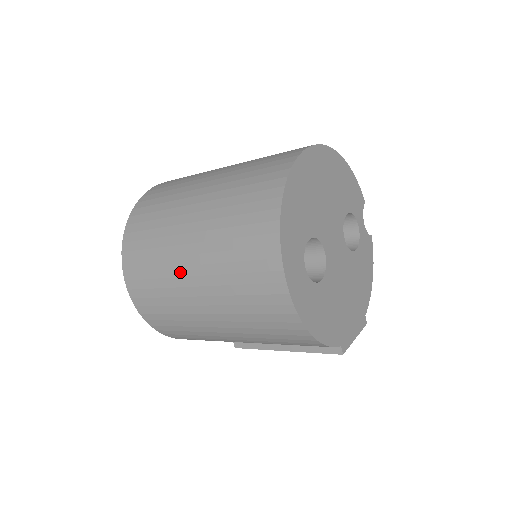
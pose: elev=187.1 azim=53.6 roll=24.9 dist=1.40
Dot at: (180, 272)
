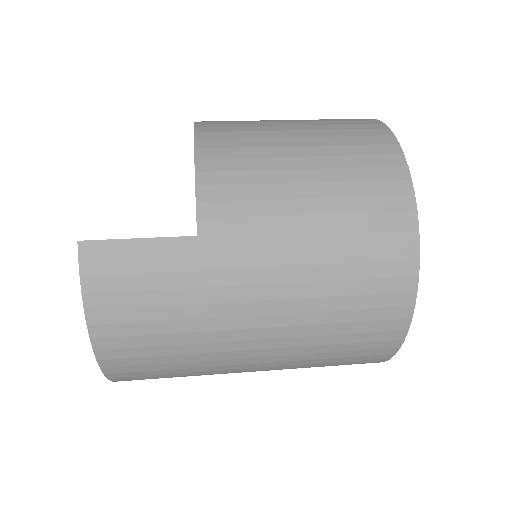
Dot at: occluded
